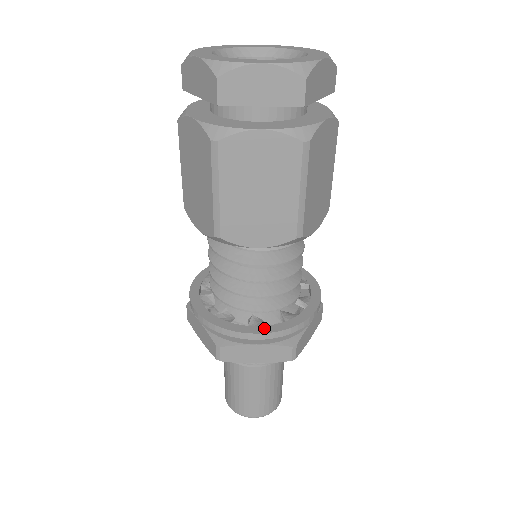
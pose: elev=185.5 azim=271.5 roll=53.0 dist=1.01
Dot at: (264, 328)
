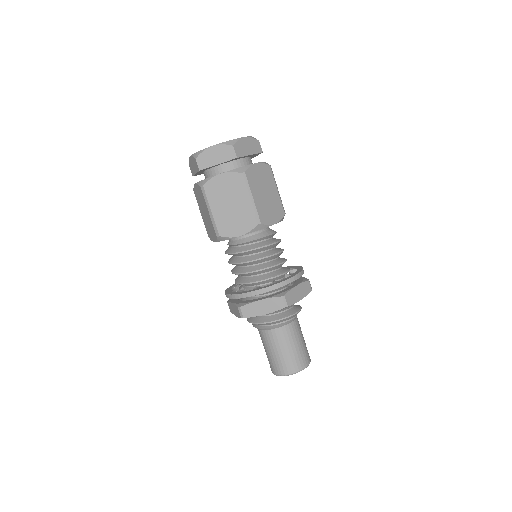
Dot at: (261, 288)
